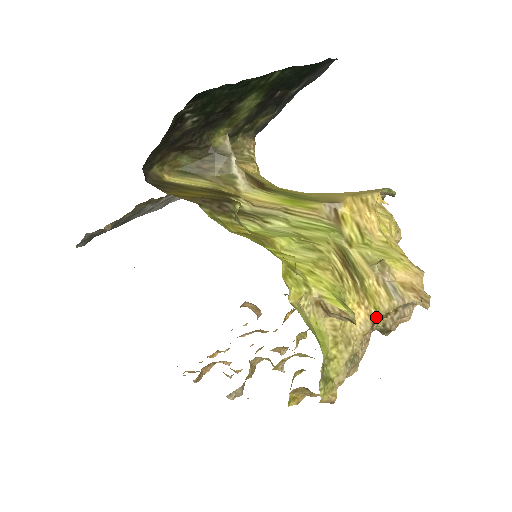
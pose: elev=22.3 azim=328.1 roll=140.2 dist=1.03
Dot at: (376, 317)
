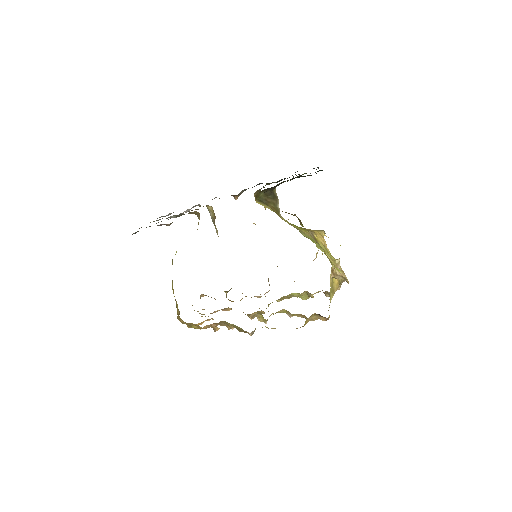
Dot at: occluded
